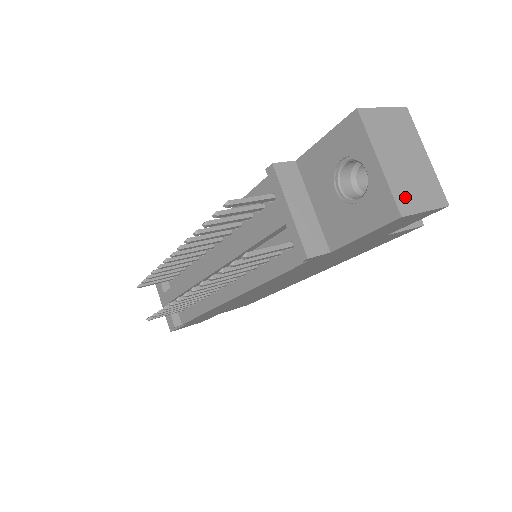
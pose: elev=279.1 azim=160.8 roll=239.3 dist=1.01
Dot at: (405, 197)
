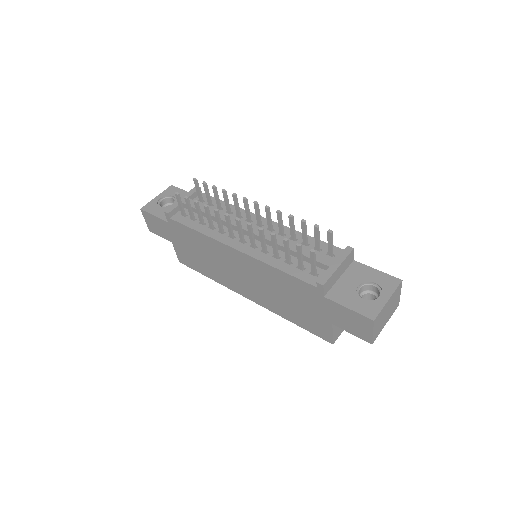
Dot at: (378, 319)
